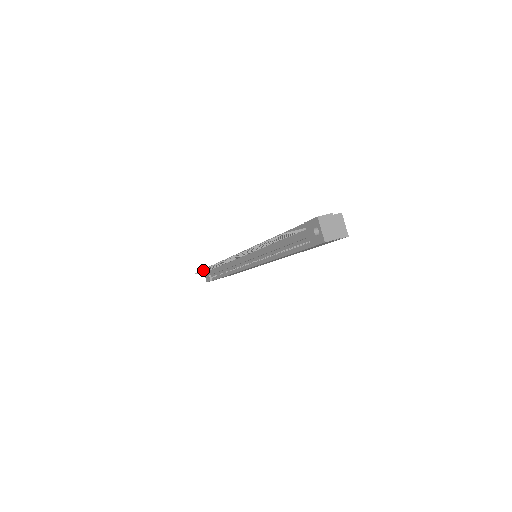
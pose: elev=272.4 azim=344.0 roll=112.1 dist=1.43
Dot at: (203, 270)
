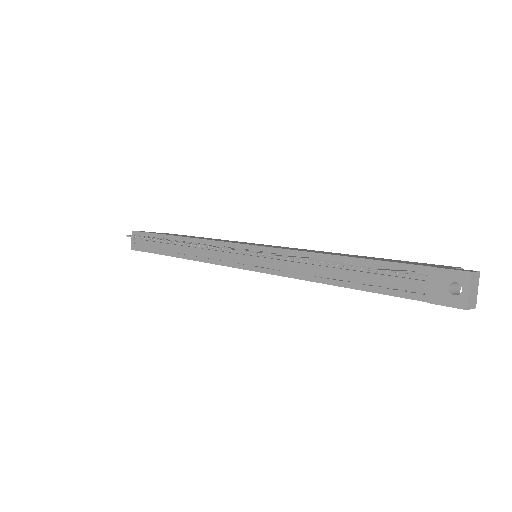
Dot at: (151, 239)
